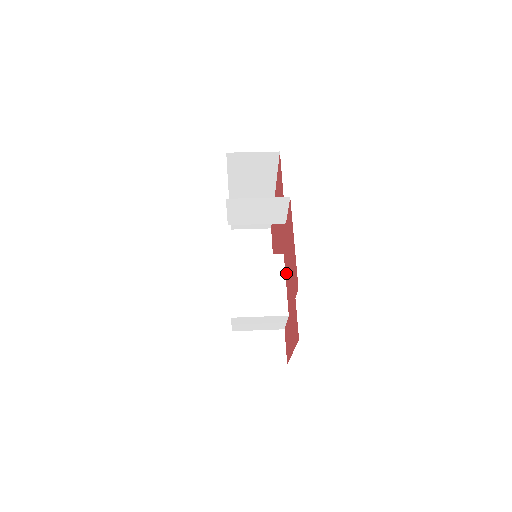
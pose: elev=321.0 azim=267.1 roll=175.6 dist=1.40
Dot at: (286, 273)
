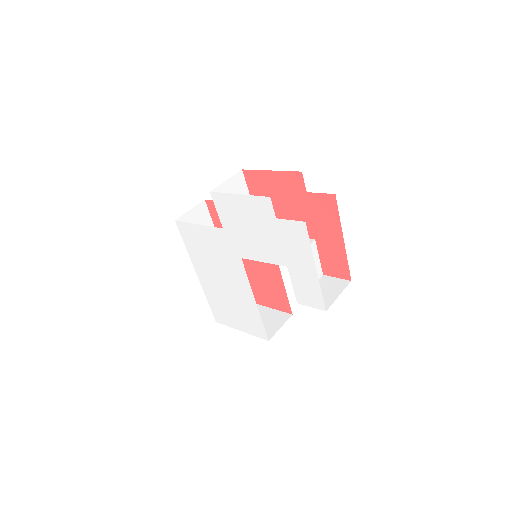
Dot at: occluded
